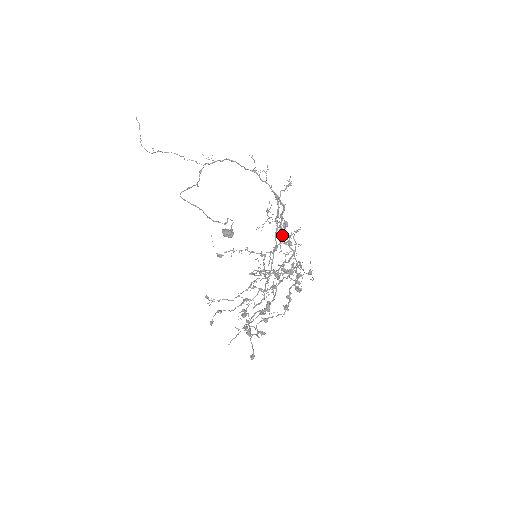
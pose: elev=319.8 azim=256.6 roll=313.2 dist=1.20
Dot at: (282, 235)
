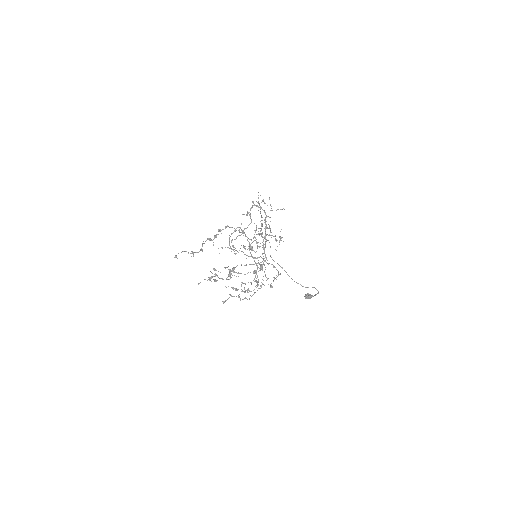
Dot at: occluded
